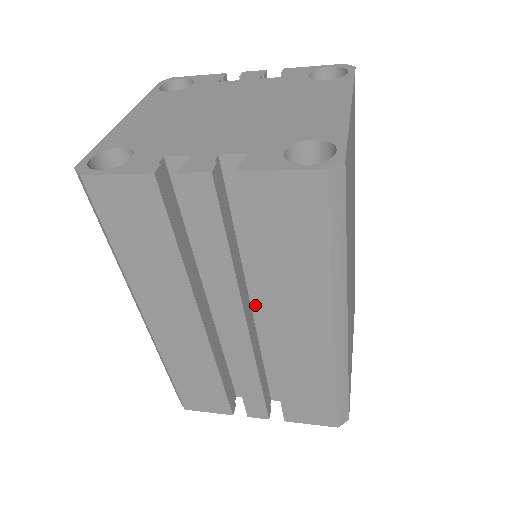
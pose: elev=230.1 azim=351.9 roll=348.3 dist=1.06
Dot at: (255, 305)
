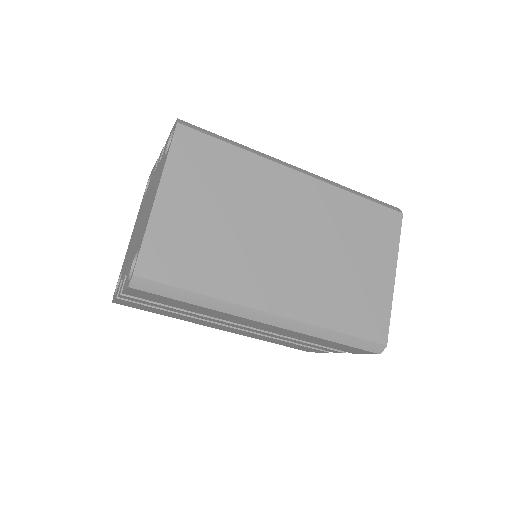
Dot at: occluded
